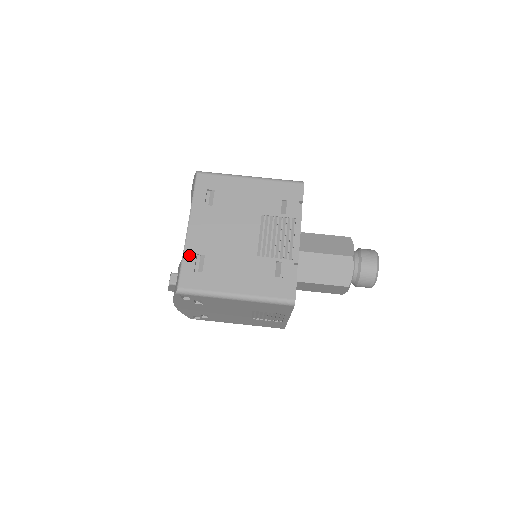
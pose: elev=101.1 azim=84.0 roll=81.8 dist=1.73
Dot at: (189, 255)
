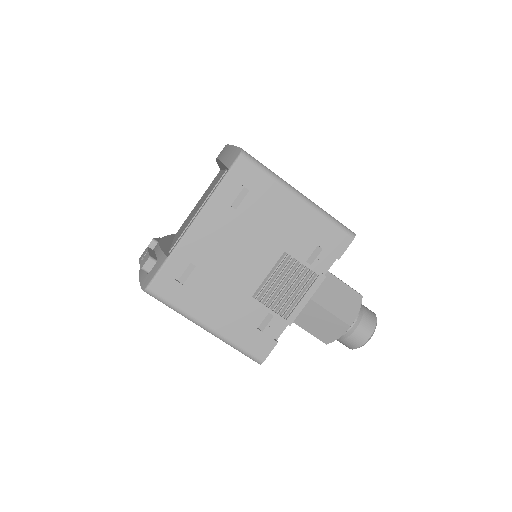
Dot at: (178, 257)
